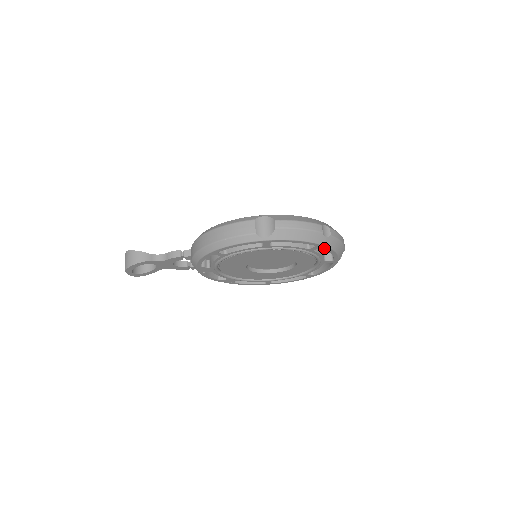
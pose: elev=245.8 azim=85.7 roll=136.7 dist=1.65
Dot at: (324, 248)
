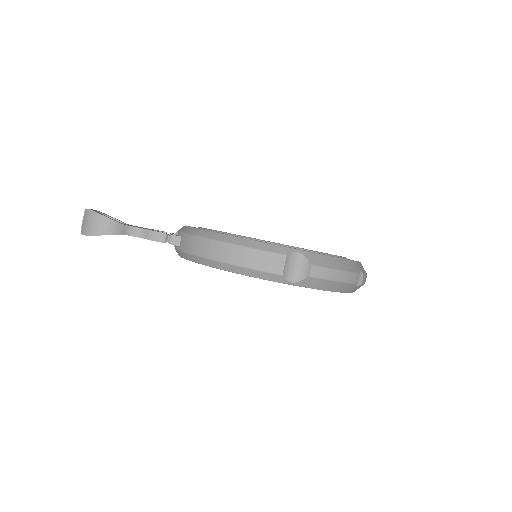
Dot at: occluded
